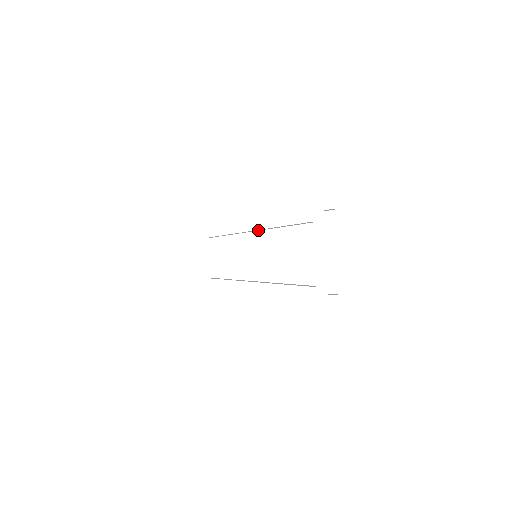
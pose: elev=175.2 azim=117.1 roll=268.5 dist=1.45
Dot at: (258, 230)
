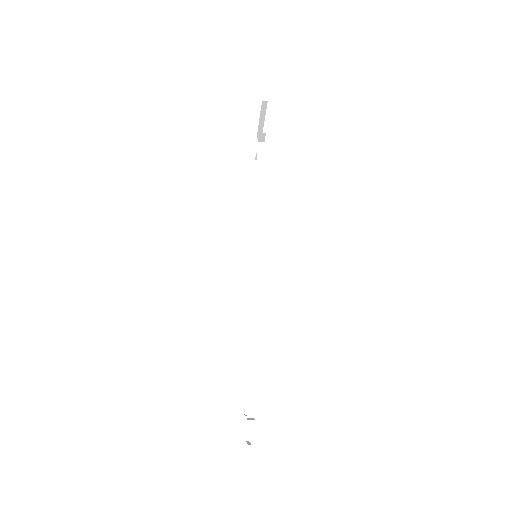
Dot at: occluded
